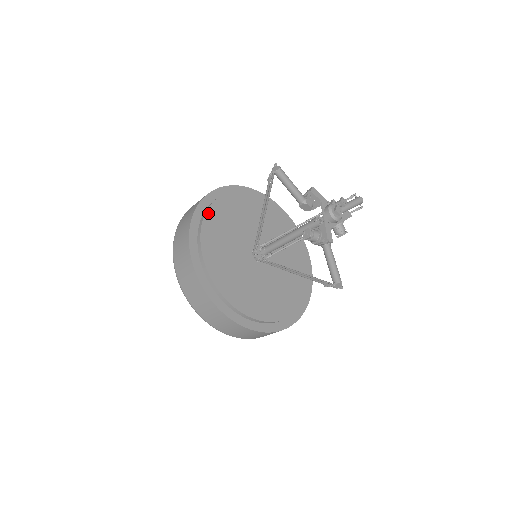
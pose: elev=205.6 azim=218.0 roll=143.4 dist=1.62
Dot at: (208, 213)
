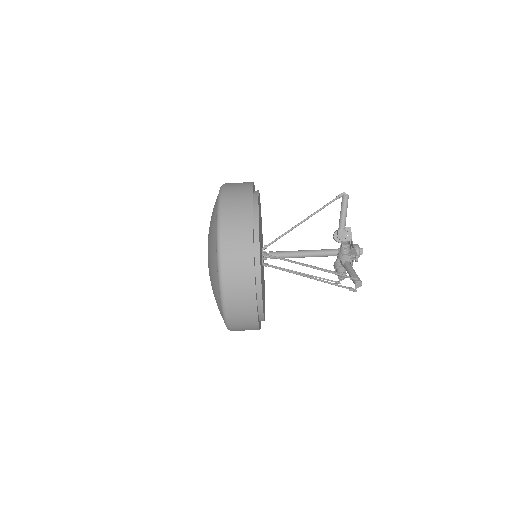
Dot at: occluded
